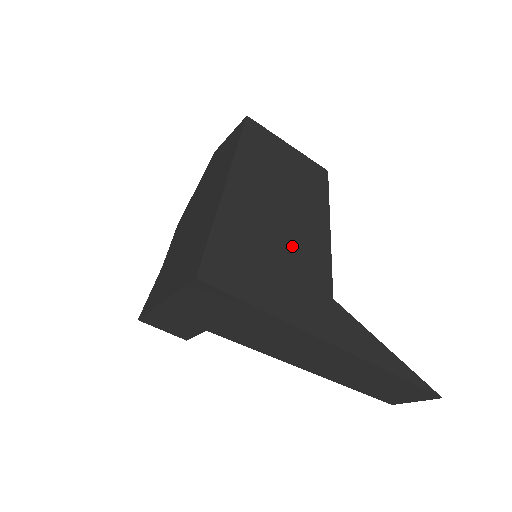
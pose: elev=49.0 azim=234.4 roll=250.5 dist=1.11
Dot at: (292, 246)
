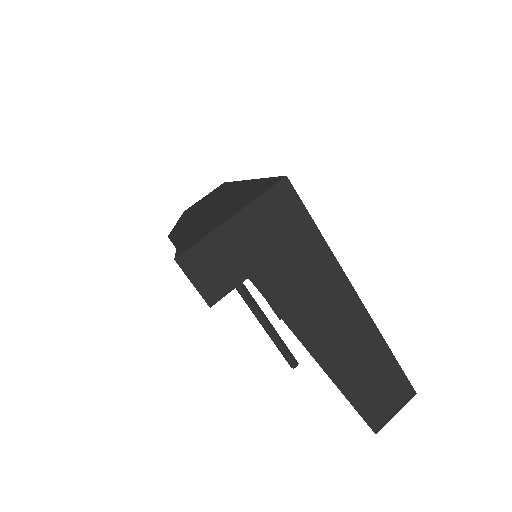
Dot at: occluded
